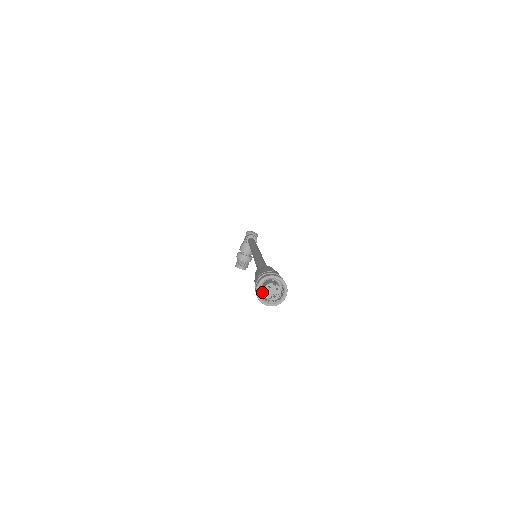
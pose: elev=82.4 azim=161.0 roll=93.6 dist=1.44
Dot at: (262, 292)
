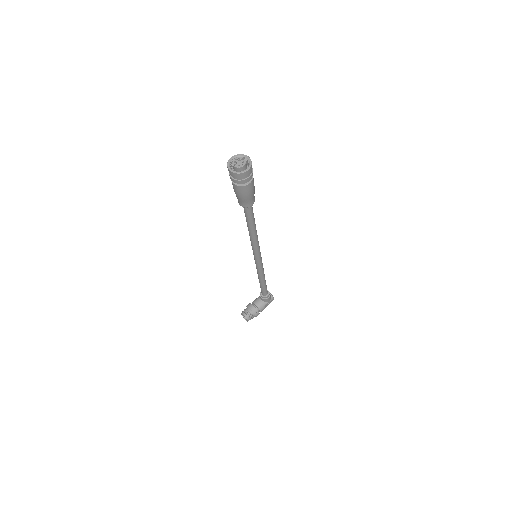
Dot at: occluded
